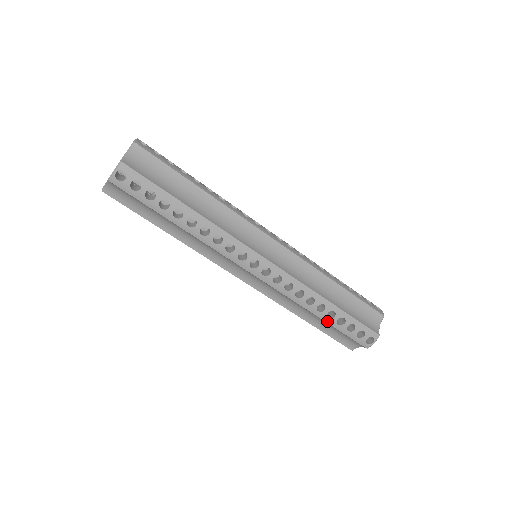
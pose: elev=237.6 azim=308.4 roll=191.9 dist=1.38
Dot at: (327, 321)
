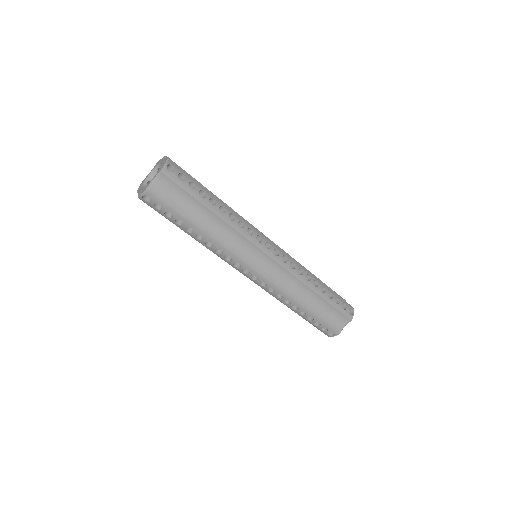
Dot at: (322, 296)
